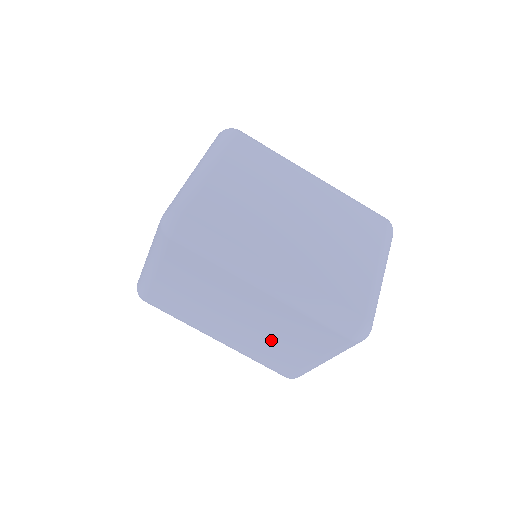
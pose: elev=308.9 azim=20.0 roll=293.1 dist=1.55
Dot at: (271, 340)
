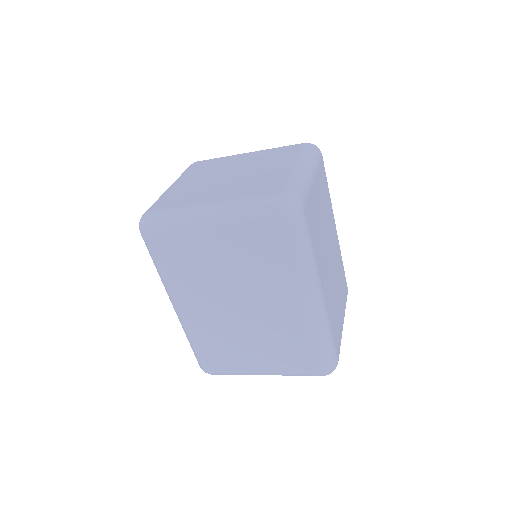
Dot at: (244, 338)
